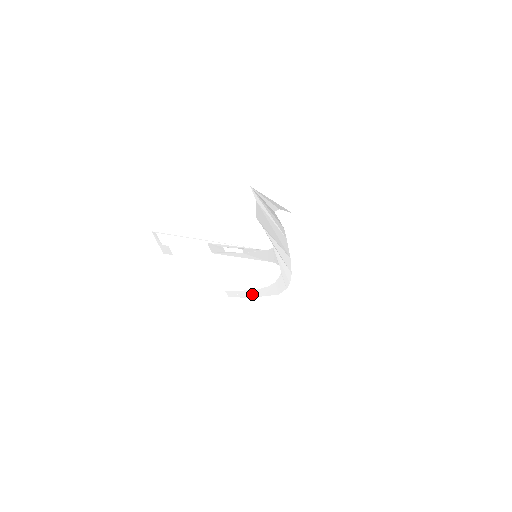
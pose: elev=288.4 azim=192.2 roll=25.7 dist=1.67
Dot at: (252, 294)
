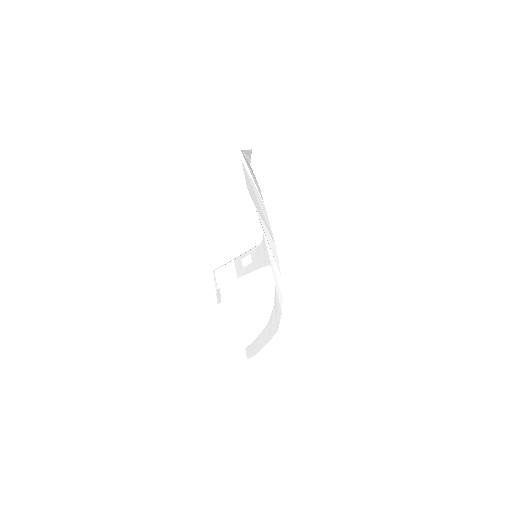
Dot at: (261, 343)
